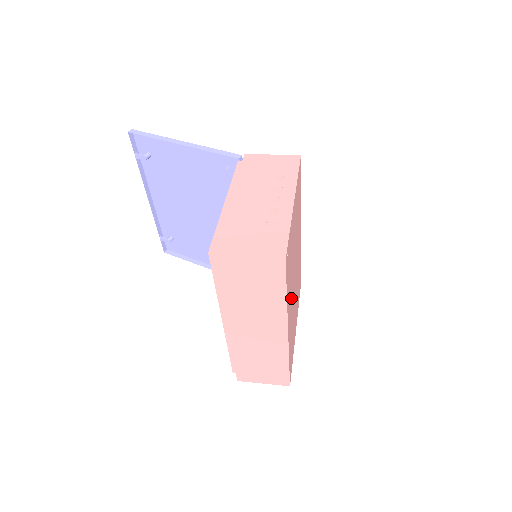
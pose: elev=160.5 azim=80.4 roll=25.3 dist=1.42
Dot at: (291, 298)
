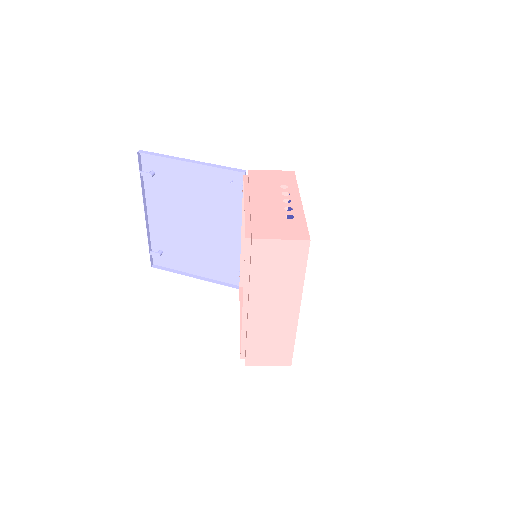
Dot at: occluded
